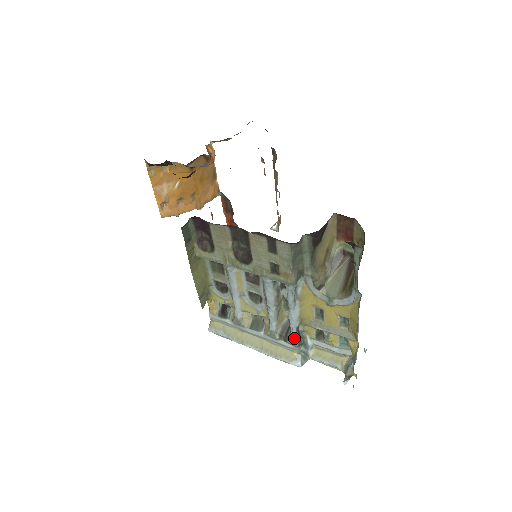
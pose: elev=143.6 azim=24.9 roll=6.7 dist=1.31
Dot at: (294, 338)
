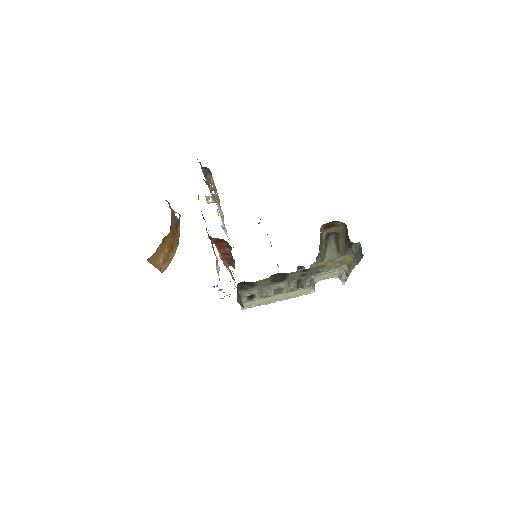
Dot at: (309, 285)
